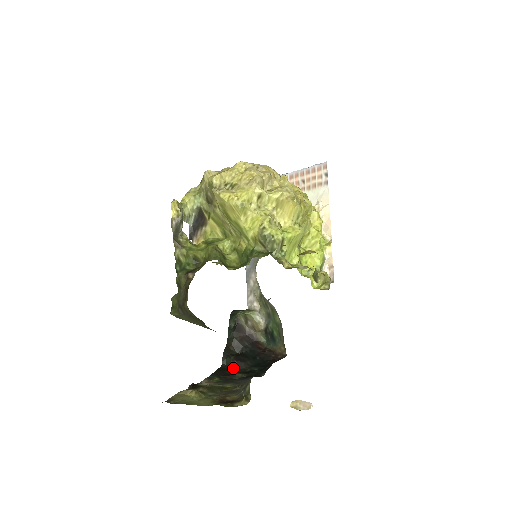
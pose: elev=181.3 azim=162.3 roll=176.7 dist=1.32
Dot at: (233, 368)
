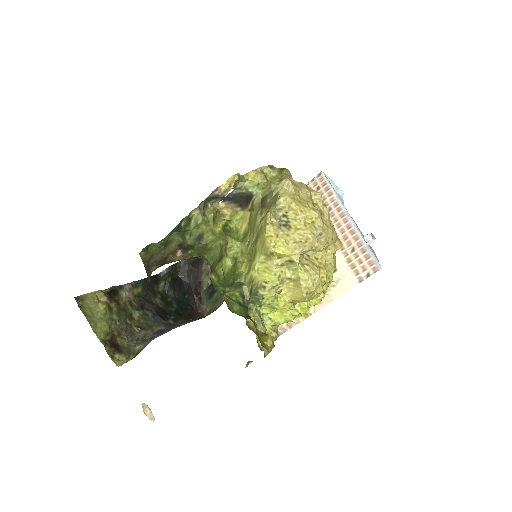
Dot at: (162, 286)
